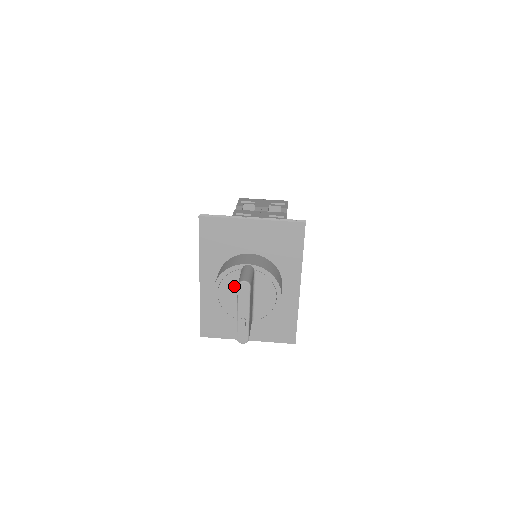
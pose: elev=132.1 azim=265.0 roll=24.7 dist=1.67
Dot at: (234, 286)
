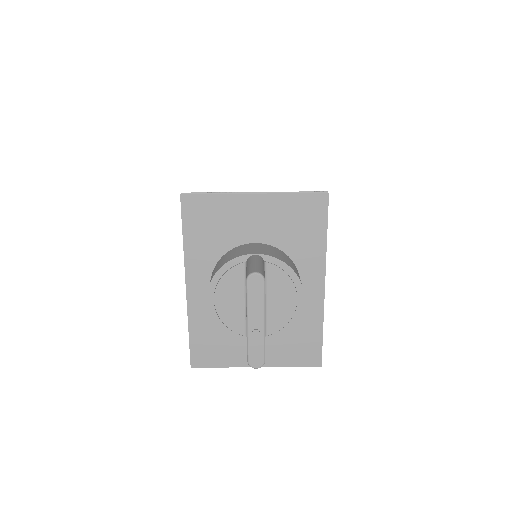
Dot at: (237, 288)
